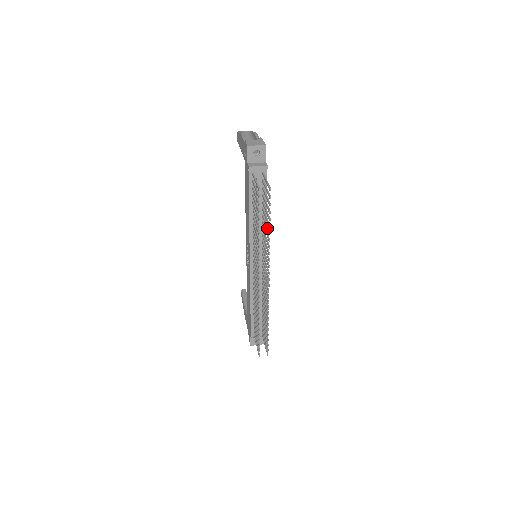
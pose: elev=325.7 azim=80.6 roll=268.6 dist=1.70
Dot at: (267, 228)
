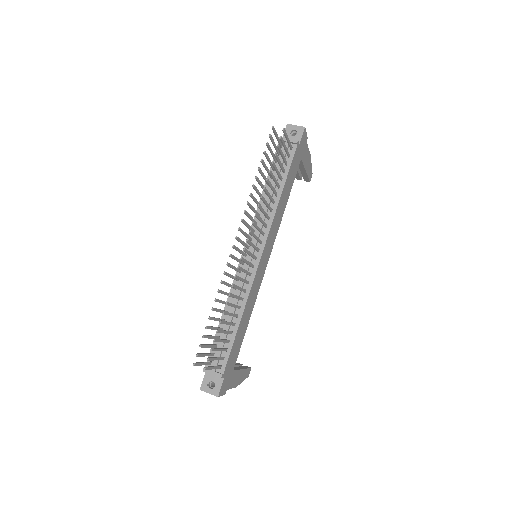
Dot at: (269, 182)
